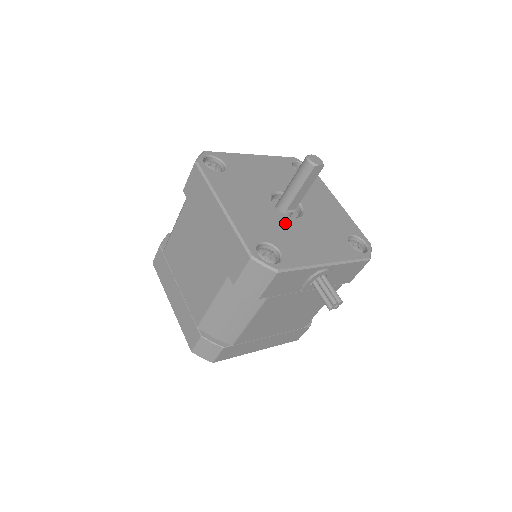
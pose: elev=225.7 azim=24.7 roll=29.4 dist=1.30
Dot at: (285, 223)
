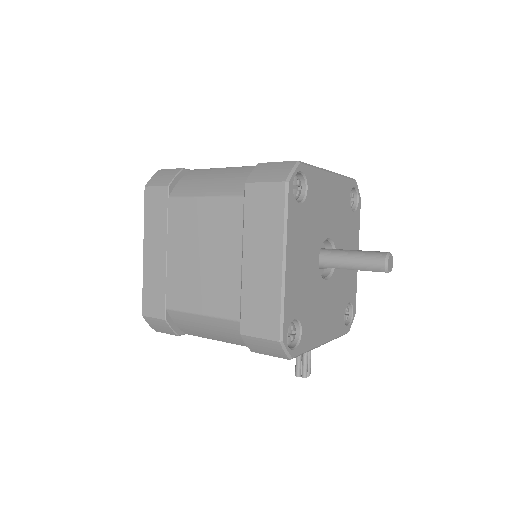
Dot at: (317, 289)
